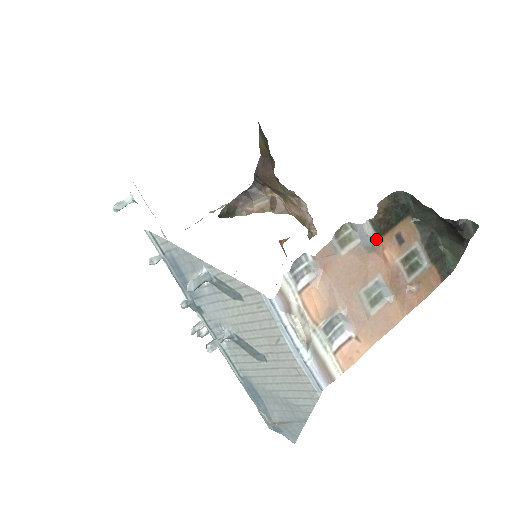
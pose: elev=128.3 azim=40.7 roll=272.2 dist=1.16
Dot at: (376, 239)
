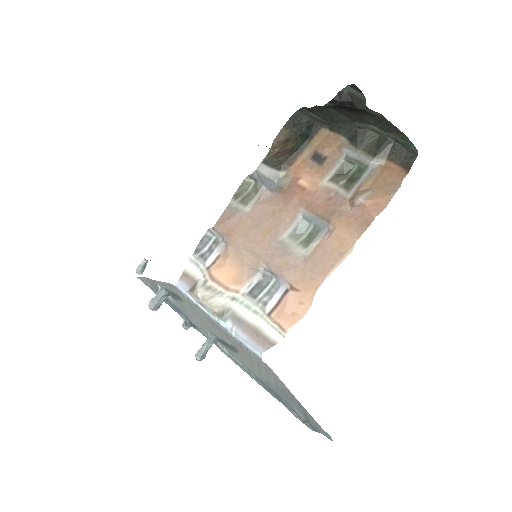
Dot at: (281, 175)
